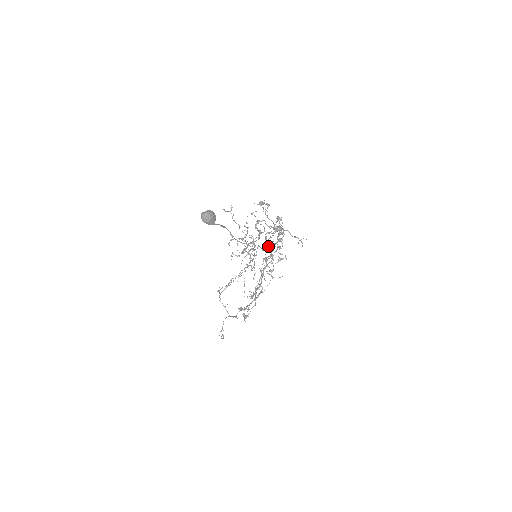
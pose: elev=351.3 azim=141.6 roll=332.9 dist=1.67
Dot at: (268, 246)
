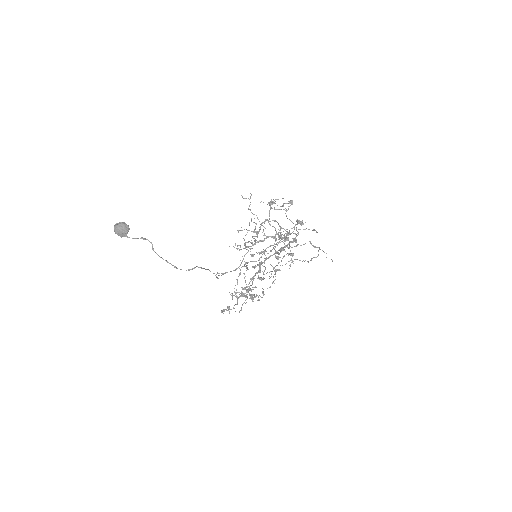
Dot at: (261, 253)
